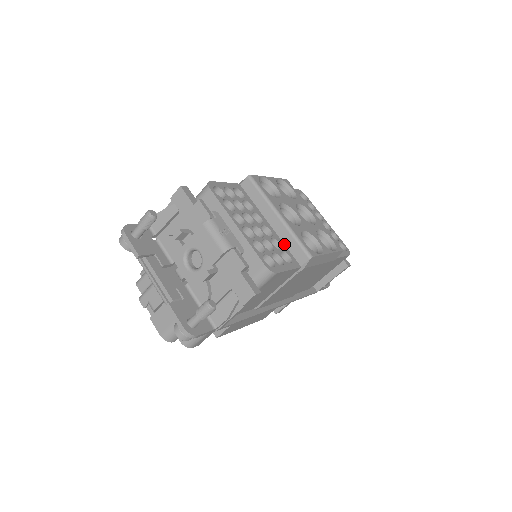
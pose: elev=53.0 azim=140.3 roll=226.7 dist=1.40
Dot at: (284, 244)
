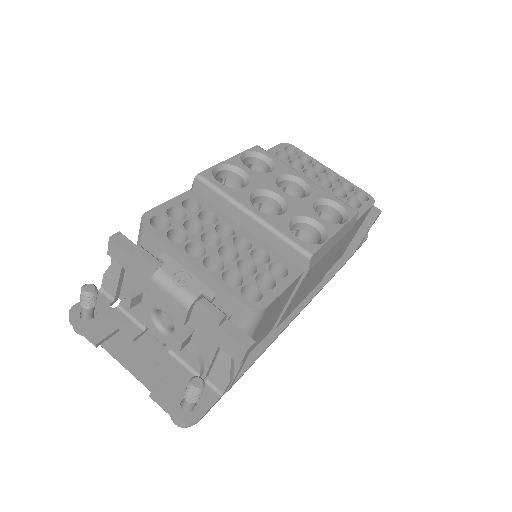
Dot at: (272, 249)
